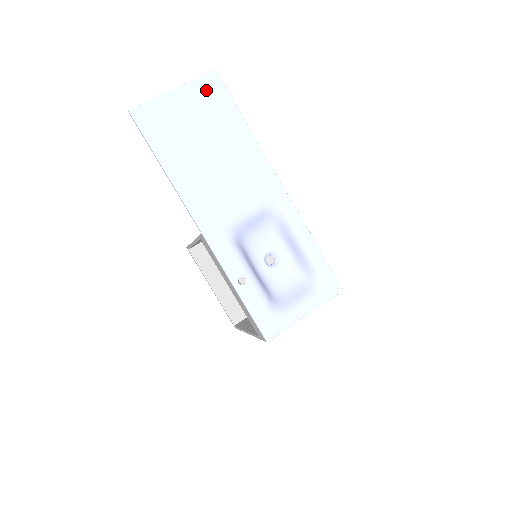
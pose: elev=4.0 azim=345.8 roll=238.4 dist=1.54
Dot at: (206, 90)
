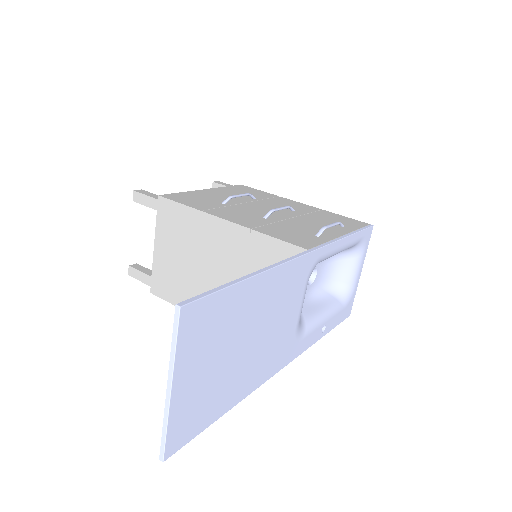
Dot at: (196, 332)
